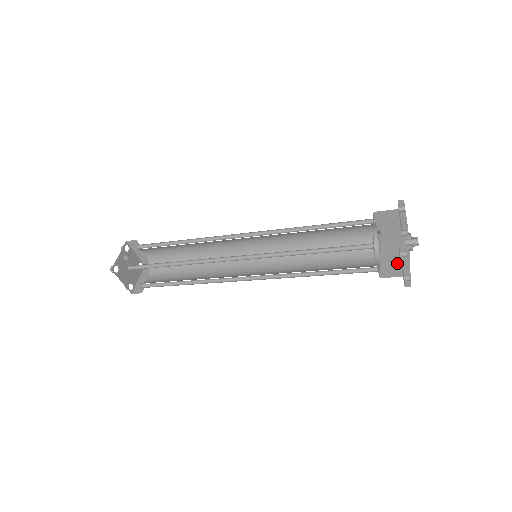
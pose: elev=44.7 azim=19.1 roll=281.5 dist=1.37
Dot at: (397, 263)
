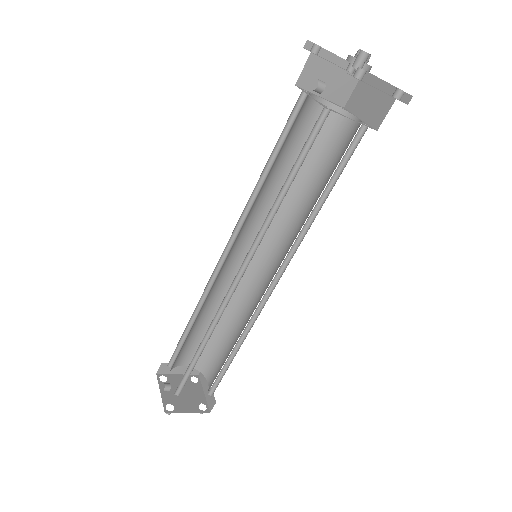
Dot at: (376, 99)
